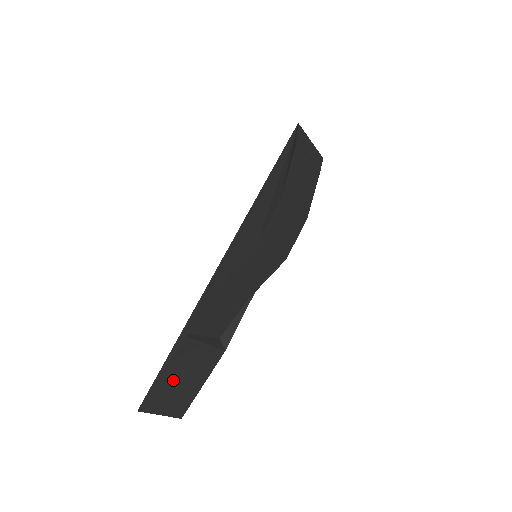
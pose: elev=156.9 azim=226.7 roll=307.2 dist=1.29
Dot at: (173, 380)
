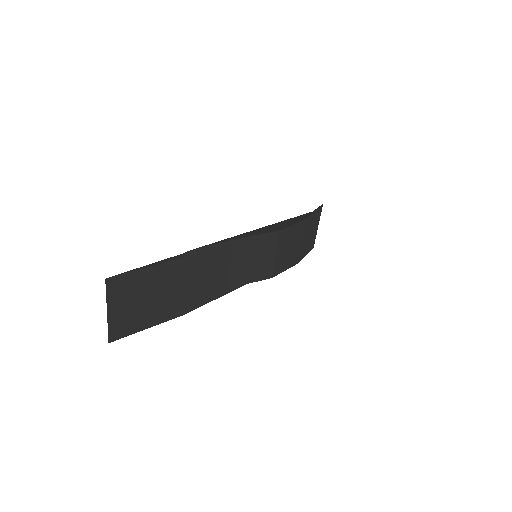
Dot at: (145, 287)
